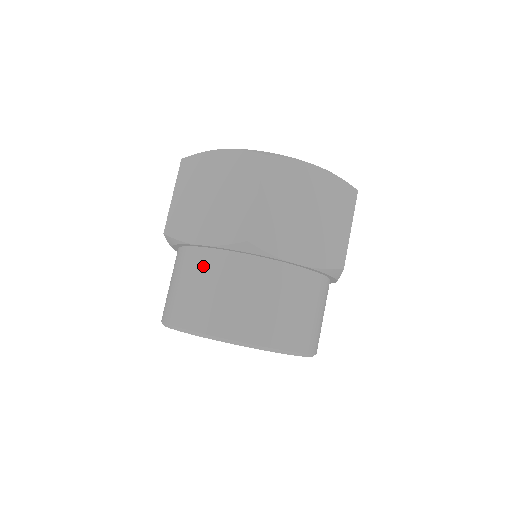
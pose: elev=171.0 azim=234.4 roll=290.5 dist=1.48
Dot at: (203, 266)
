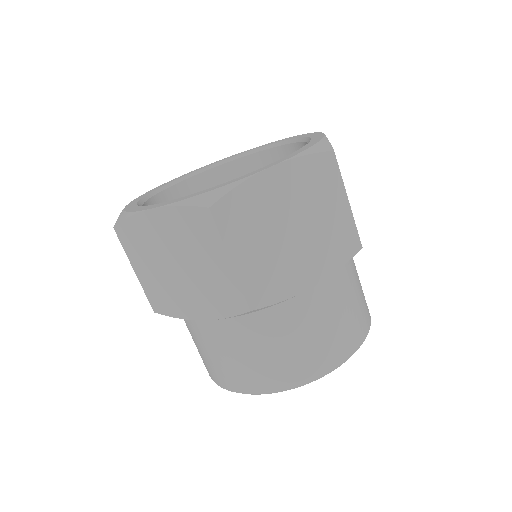
Dot at: (218, 335)
